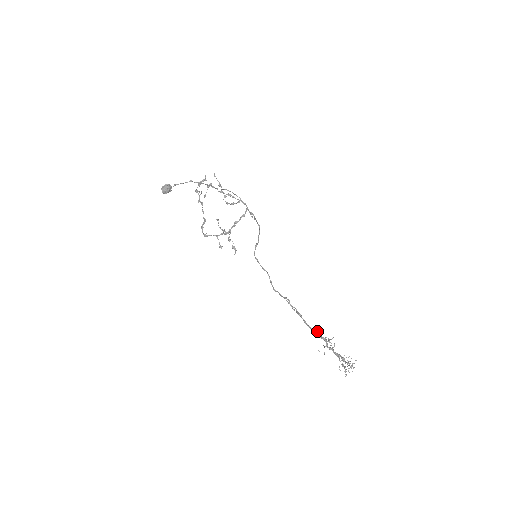
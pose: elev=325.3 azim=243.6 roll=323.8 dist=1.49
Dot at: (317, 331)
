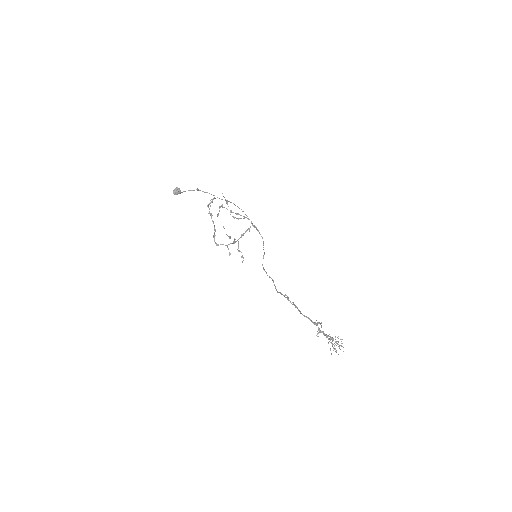
Dot at: (310, 319)
